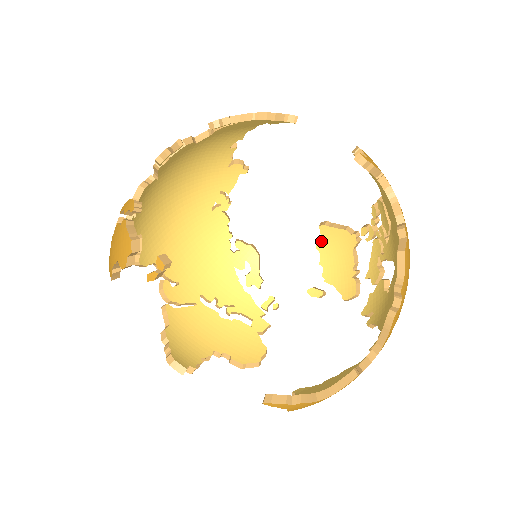
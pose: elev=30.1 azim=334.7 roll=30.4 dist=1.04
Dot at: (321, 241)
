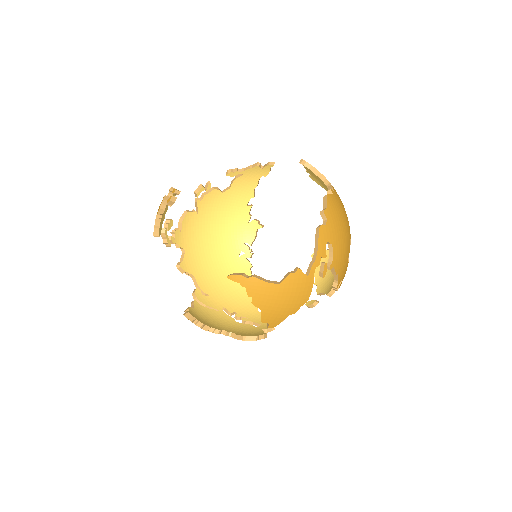
Dot at: occluded
